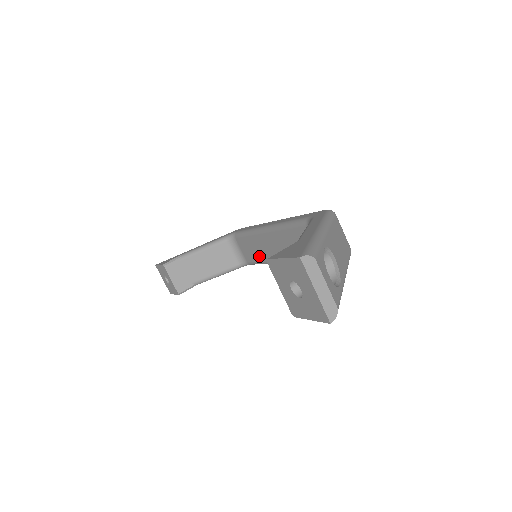
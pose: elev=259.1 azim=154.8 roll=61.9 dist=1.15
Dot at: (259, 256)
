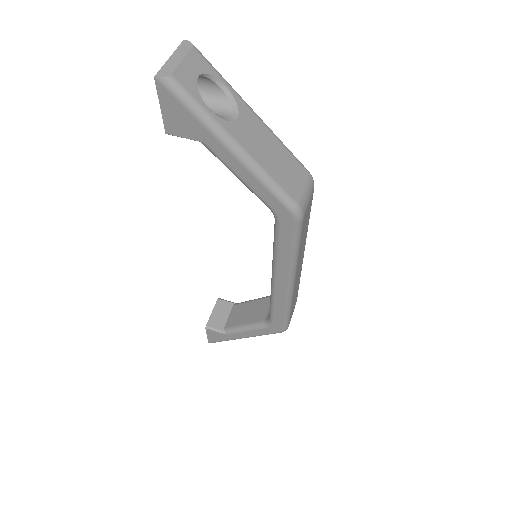
Dot at: occluded
